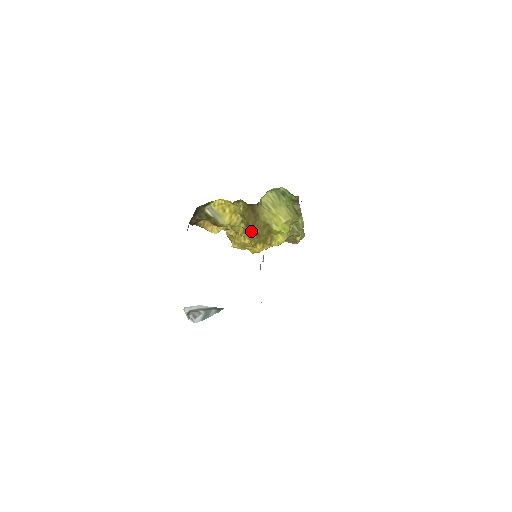
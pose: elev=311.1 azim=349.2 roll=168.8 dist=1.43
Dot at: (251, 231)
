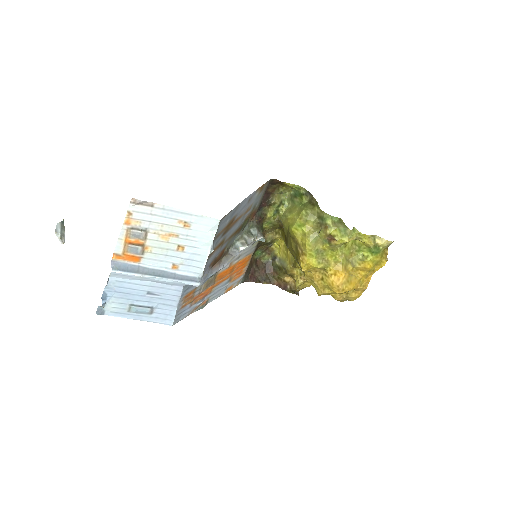
Dot at: (291, 252)
